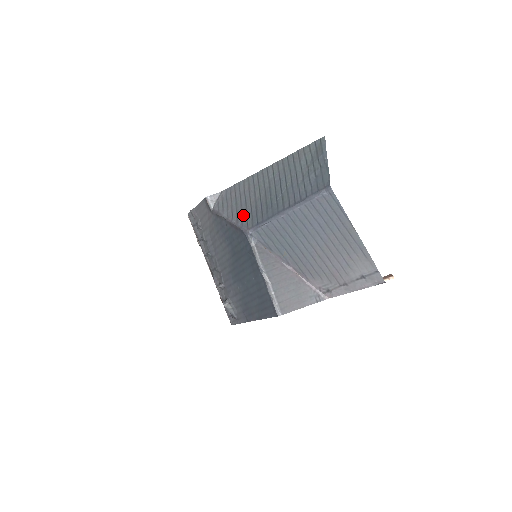
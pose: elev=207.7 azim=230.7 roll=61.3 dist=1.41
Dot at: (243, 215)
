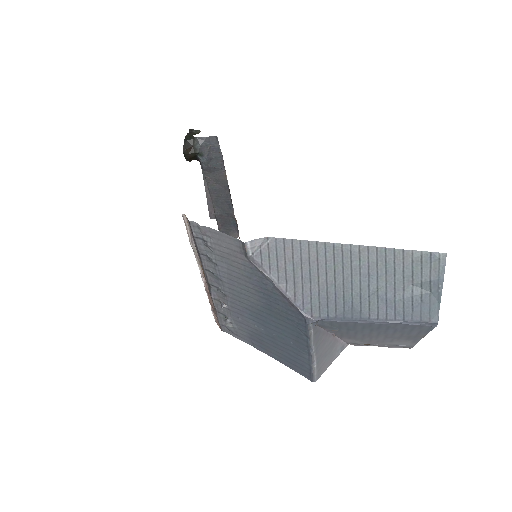
Dot at: (305, 294)
